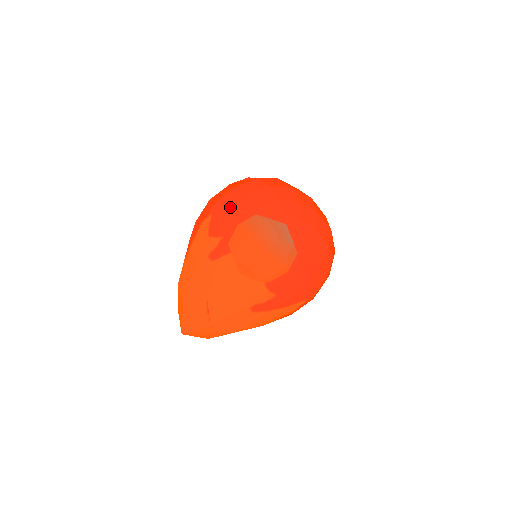
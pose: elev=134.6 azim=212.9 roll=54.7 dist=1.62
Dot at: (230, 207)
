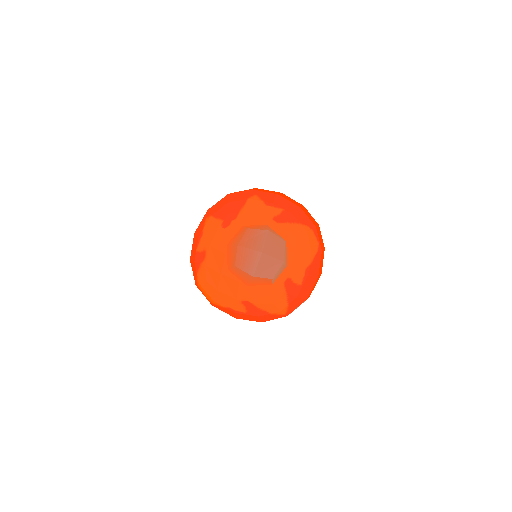
Dot at: (276, 193)
